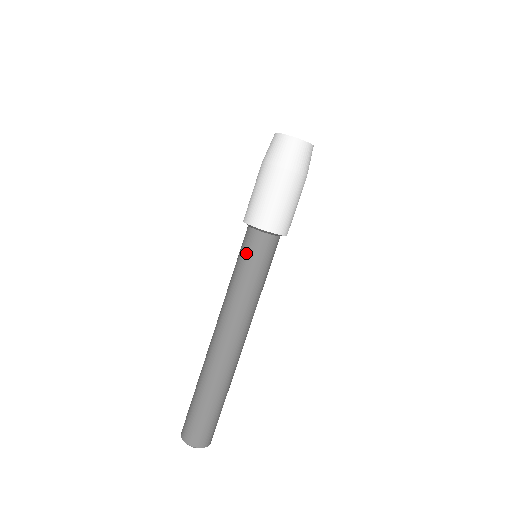
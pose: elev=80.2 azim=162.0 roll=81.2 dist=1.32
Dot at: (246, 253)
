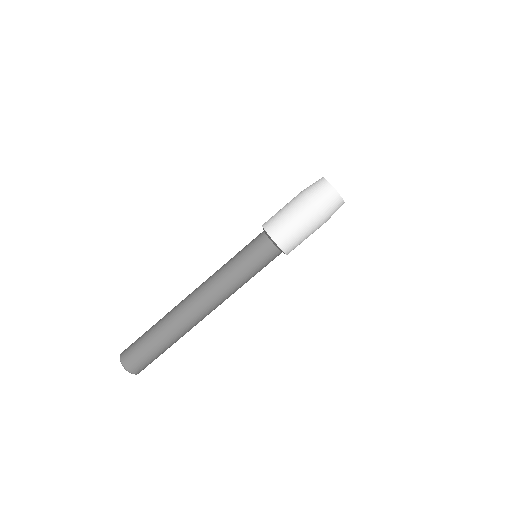
Dot at: (252, 251)
